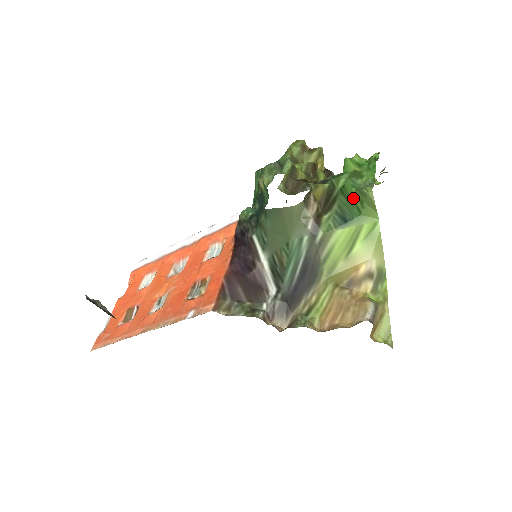
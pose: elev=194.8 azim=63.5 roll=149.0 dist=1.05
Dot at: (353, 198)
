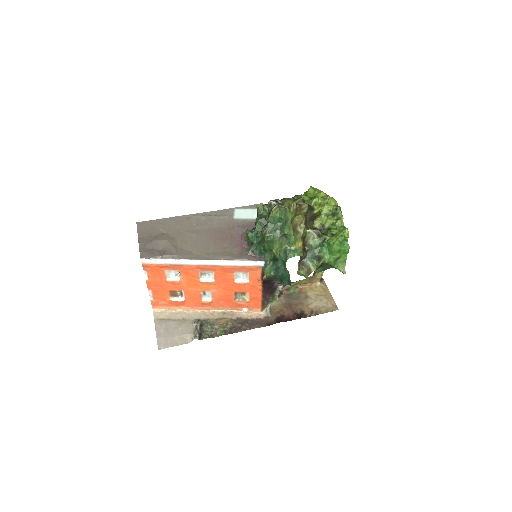
Dot at: occluded
